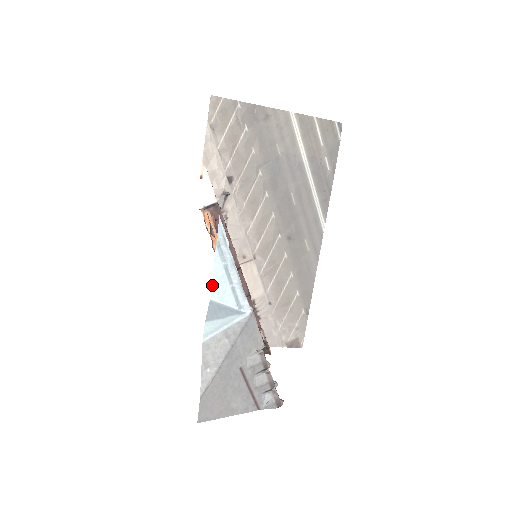
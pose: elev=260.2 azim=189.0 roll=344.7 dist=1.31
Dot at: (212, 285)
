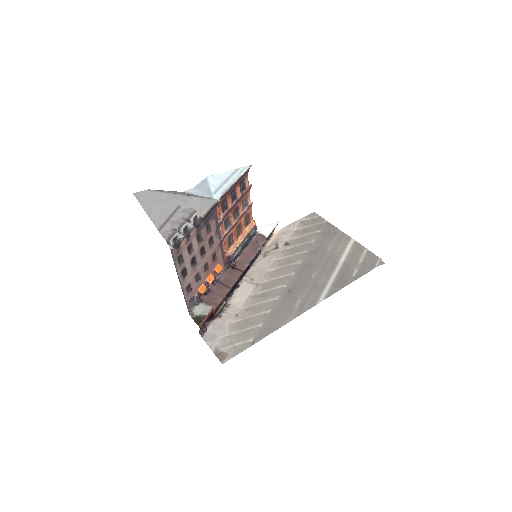
Dot at: (215, 175)
